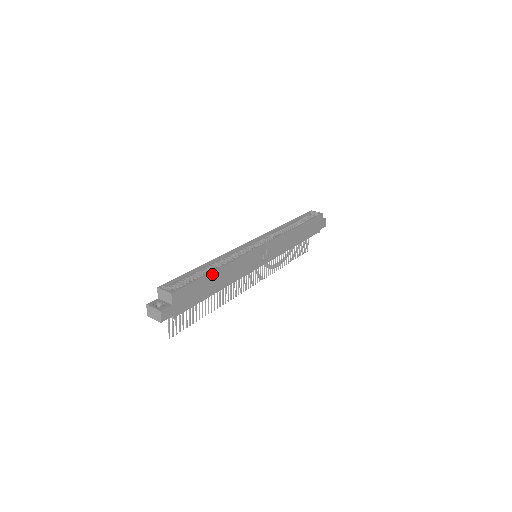
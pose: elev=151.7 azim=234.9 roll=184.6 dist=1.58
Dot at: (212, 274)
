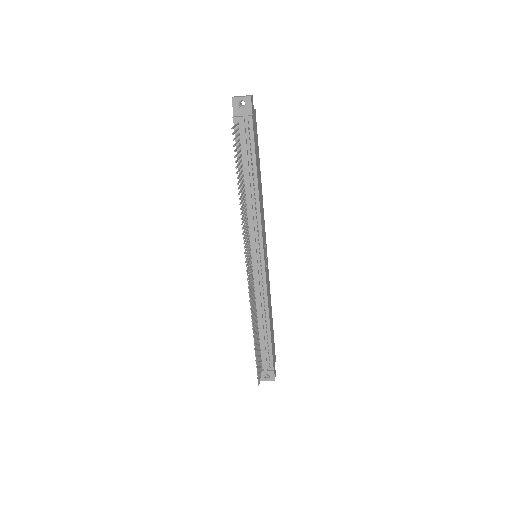
Dot at: (259, 168)
